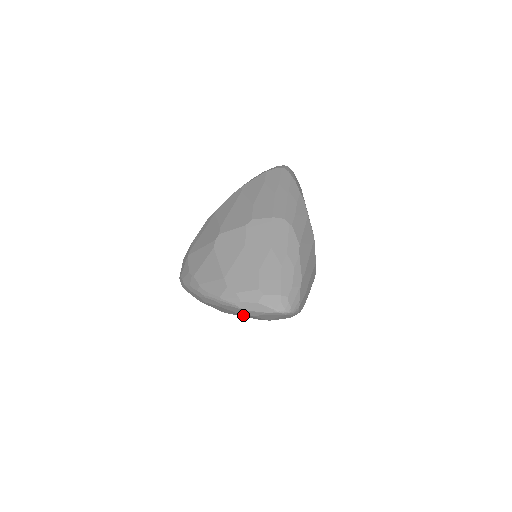
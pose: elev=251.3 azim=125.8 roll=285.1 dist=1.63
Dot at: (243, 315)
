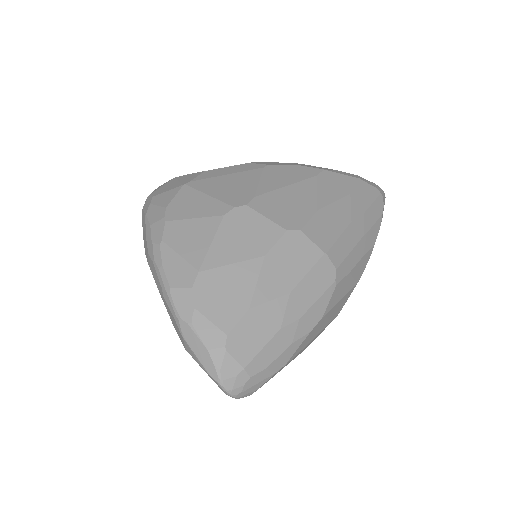
Dot at: occluded
